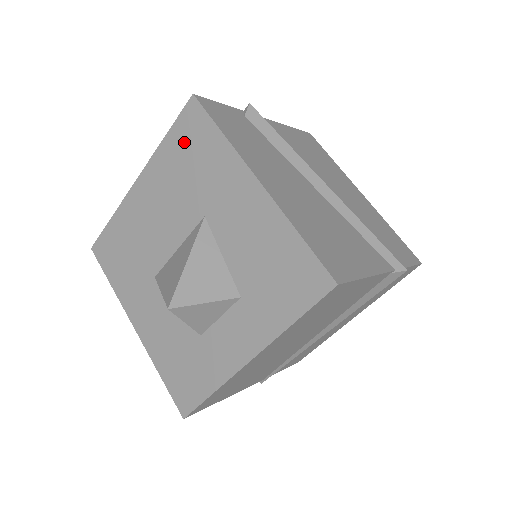
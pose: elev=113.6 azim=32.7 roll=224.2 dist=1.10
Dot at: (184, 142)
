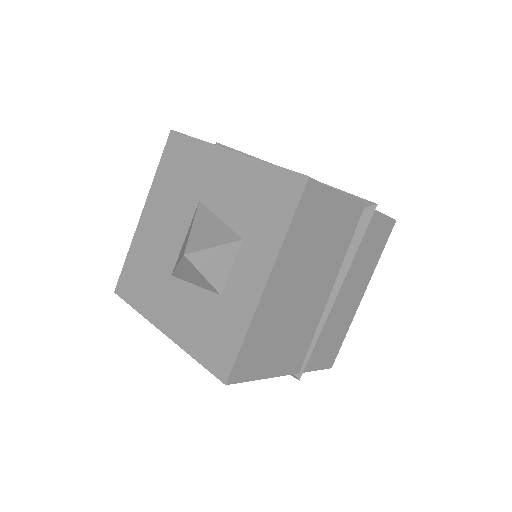
Dot at: (172, 163)
